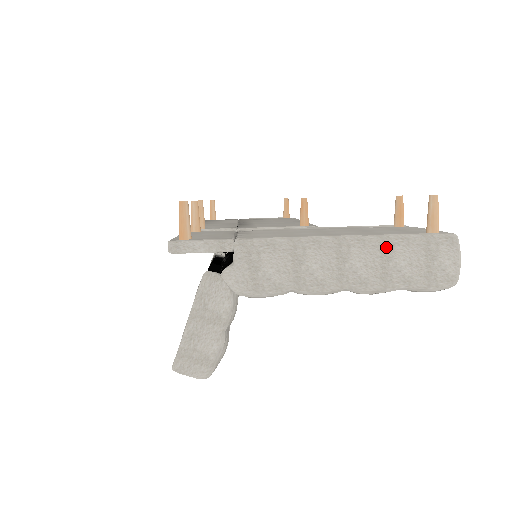
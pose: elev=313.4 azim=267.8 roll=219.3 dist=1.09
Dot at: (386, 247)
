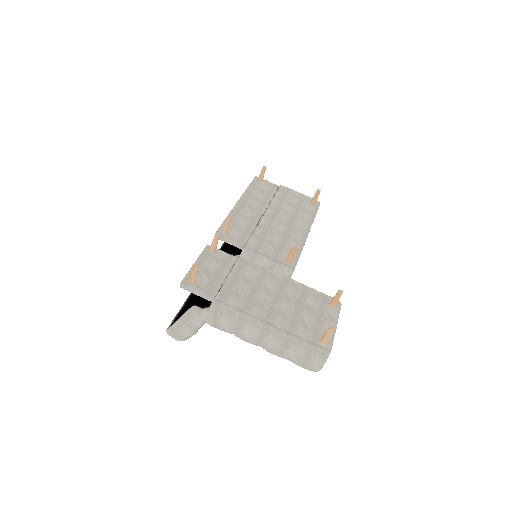
Dot at: (288, 342)
